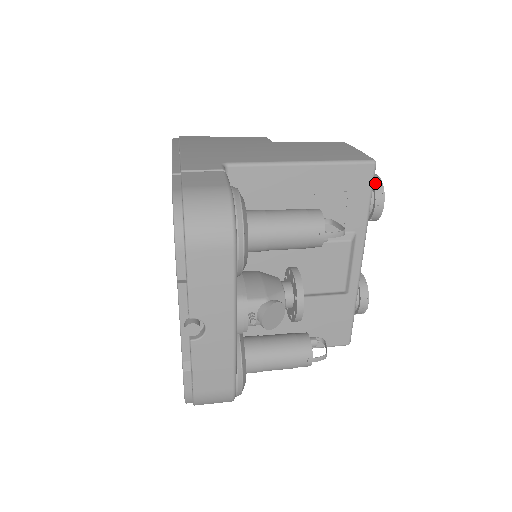
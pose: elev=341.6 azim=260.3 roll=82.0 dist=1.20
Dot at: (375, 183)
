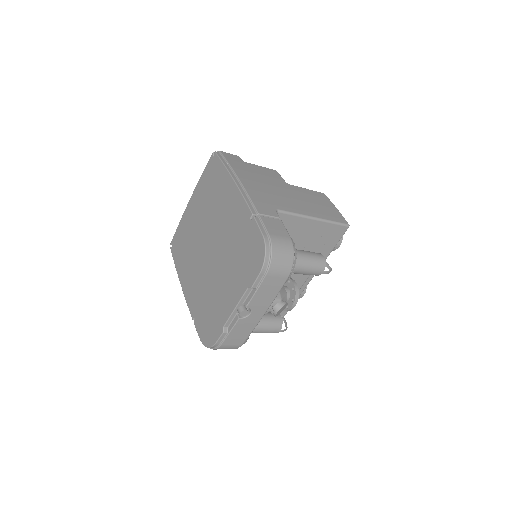
Dot at: occluded
